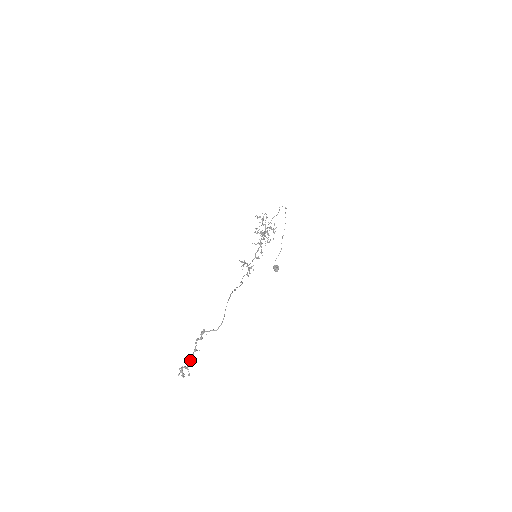
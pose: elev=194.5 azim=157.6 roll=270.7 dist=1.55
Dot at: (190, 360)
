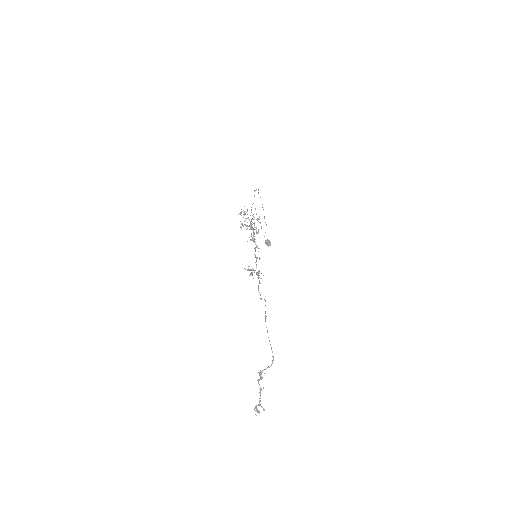
Dot at: (259, 398)
